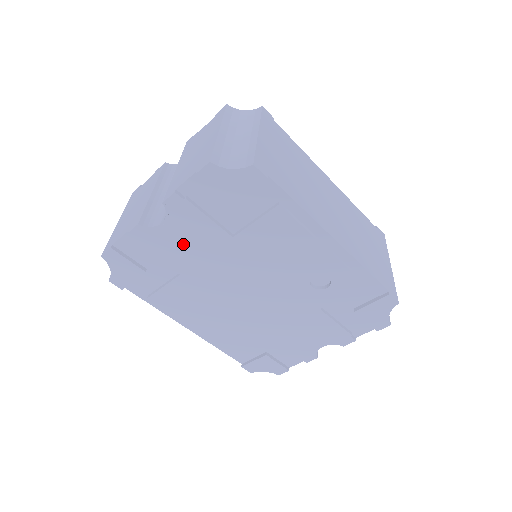
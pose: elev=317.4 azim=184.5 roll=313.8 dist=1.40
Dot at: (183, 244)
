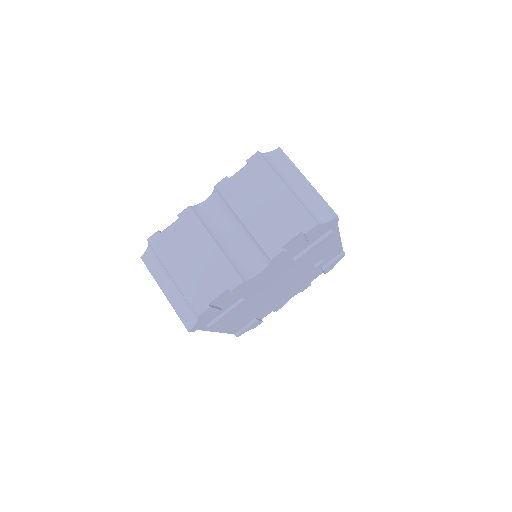
Dot at: (262, 279)
